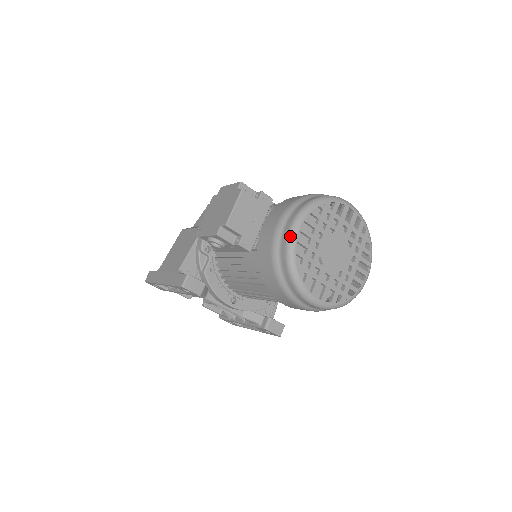
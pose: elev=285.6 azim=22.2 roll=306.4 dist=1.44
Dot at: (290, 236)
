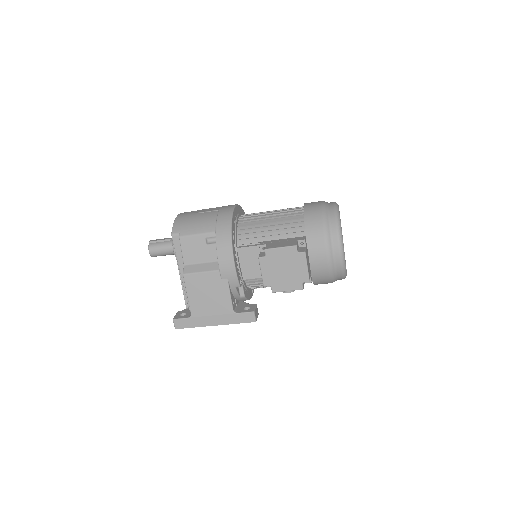
Dot at: (343, 260)
